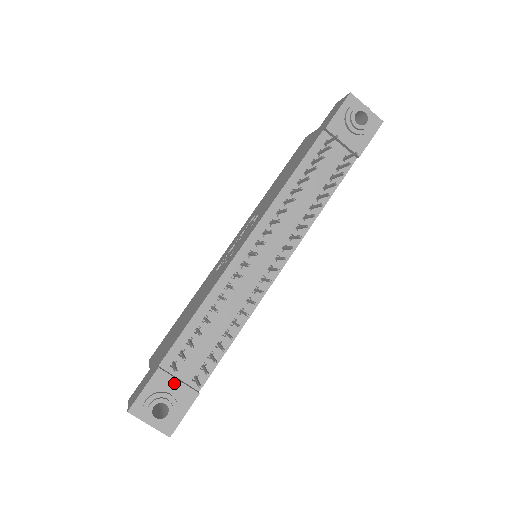
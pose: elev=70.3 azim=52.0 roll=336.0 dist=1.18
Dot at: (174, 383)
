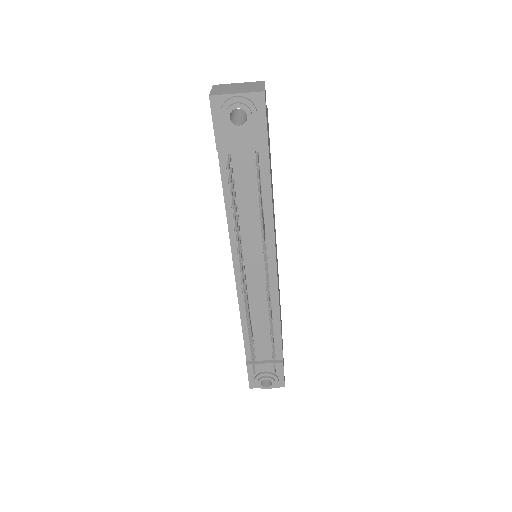
Dot at: (263, 366)
